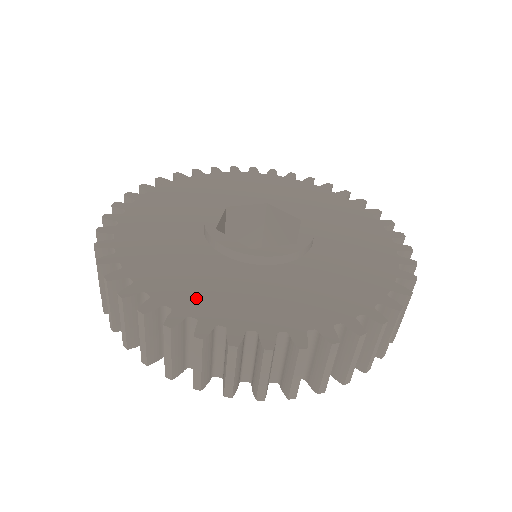
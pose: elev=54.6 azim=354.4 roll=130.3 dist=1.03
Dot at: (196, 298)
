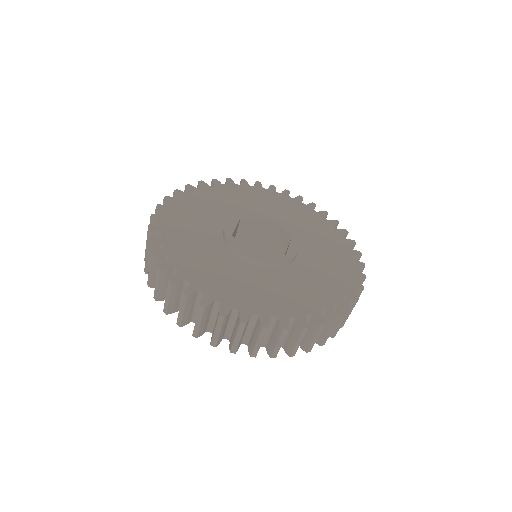
Dot at: (307, 301)
